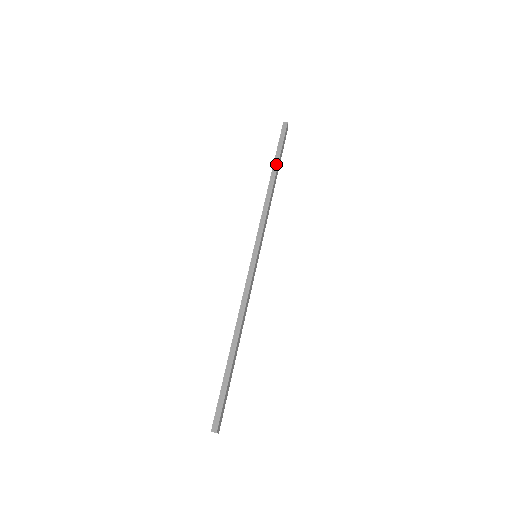
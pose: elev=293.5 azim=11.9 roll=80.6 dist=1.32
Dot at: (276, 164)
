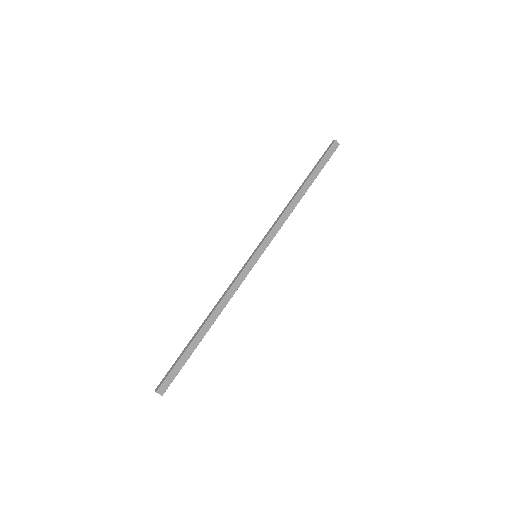
Dot at: (308, 177)
